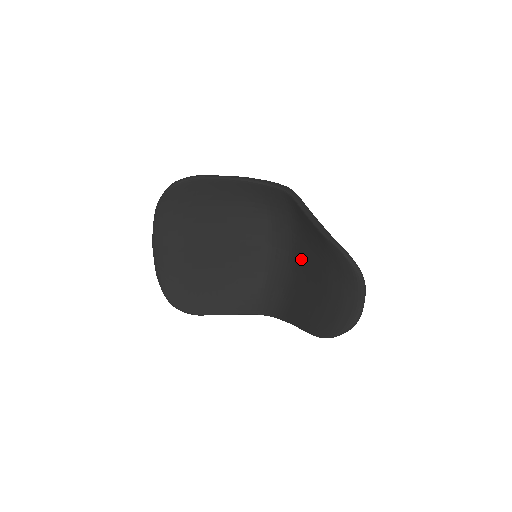
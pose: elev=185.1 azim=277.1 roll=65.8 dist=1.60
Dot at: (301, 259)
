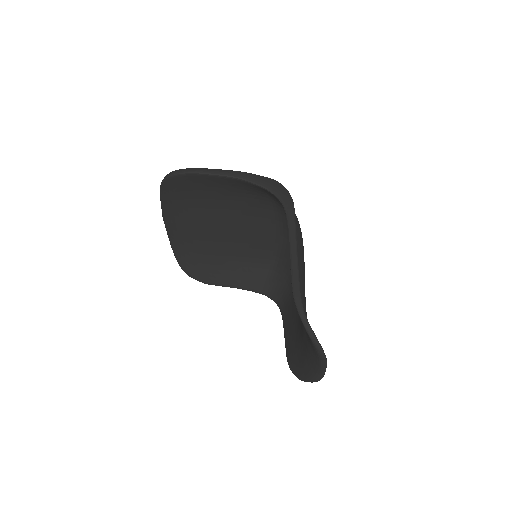
Dot at: occluded
